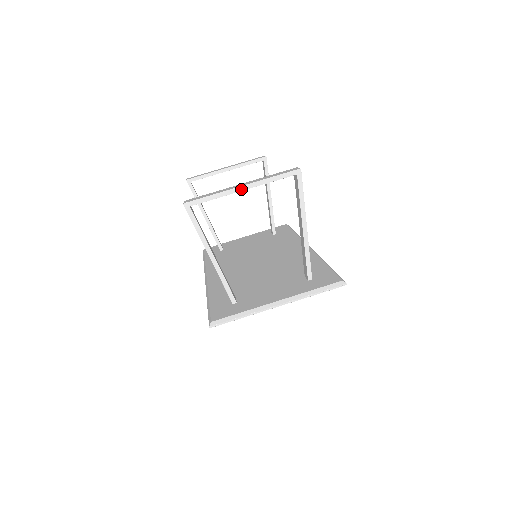
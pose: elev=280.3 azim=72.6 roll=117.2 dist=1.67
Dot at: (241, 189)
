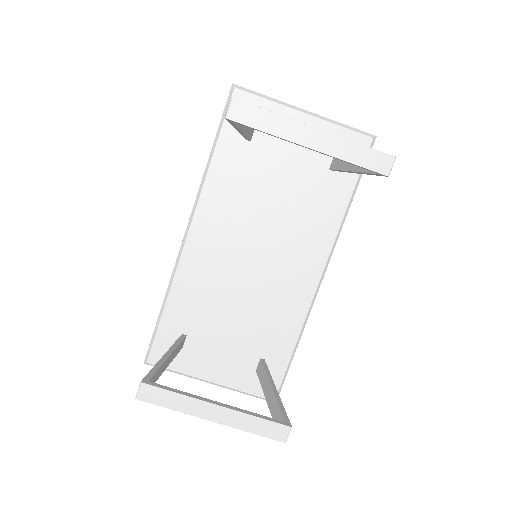
Dot at: (209, 419)
